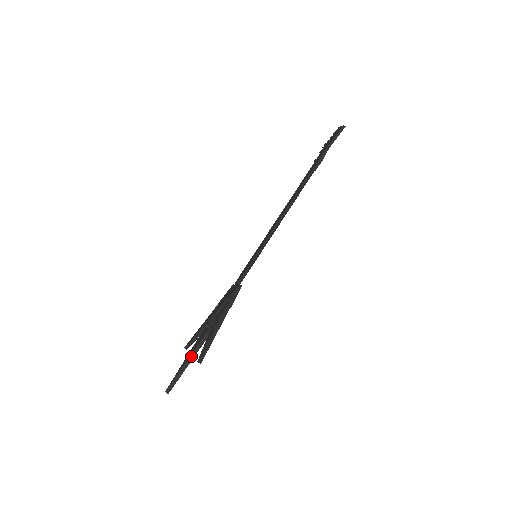
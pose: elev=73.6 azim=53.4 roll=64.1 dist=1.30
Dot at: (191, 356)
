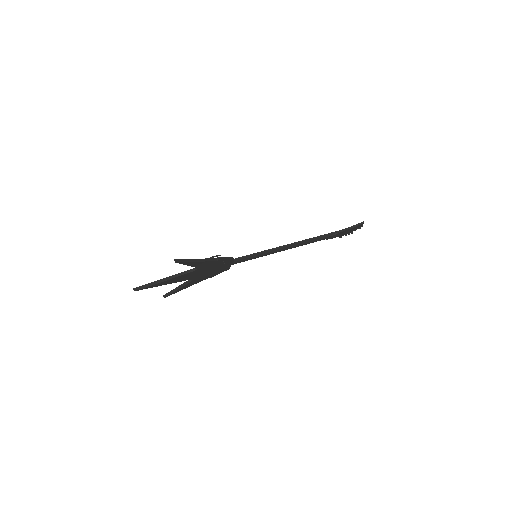
Dot at: (169, 277)
